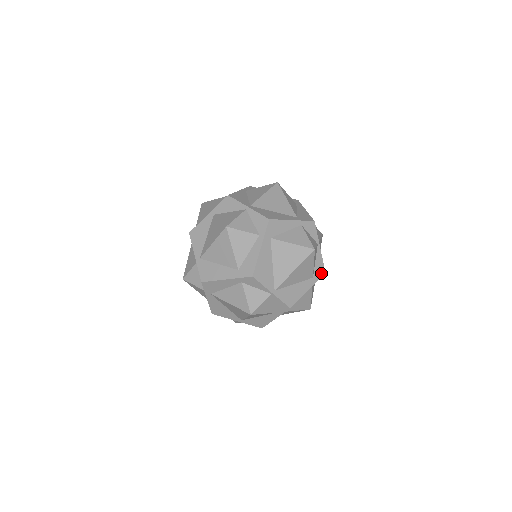
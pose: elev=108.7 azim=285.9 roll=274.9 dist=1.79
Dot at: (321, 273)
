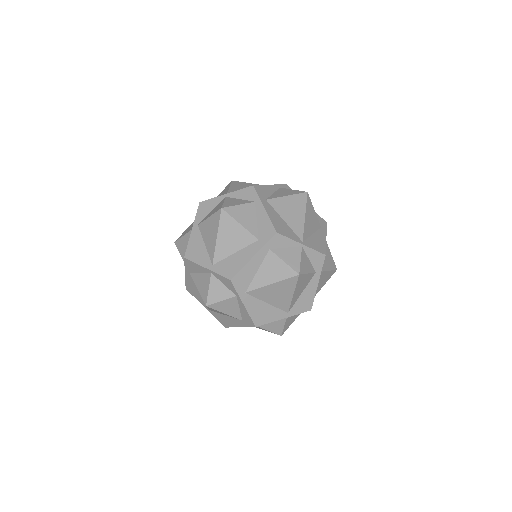
Dot at: (324, 223)
